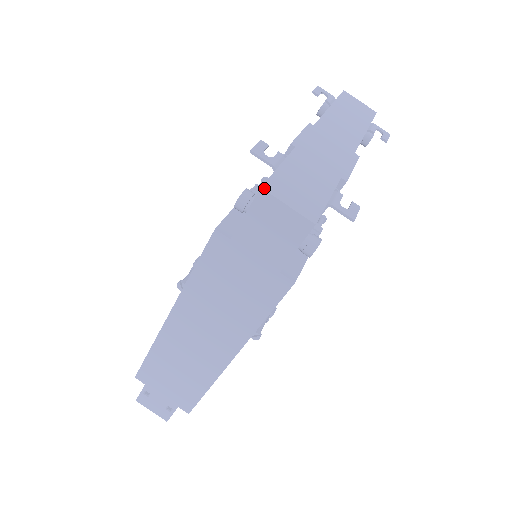
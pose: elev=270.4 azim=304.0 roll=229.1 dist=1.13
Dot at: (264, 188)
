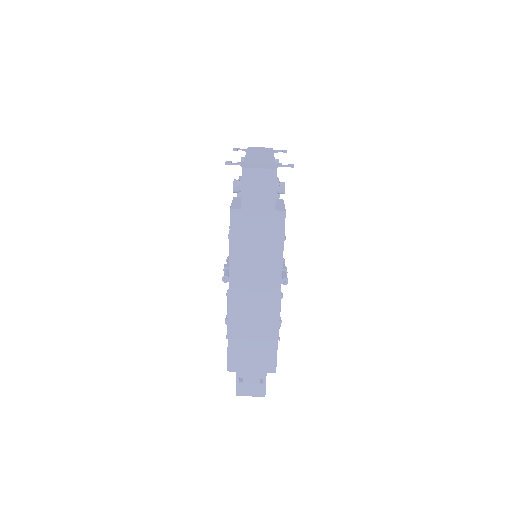
Dot at: (243, 168)
